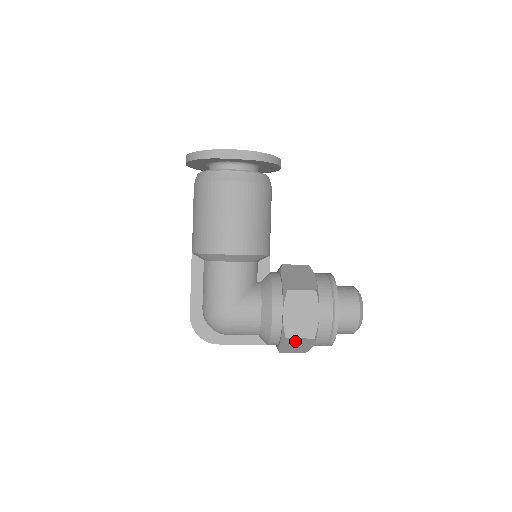
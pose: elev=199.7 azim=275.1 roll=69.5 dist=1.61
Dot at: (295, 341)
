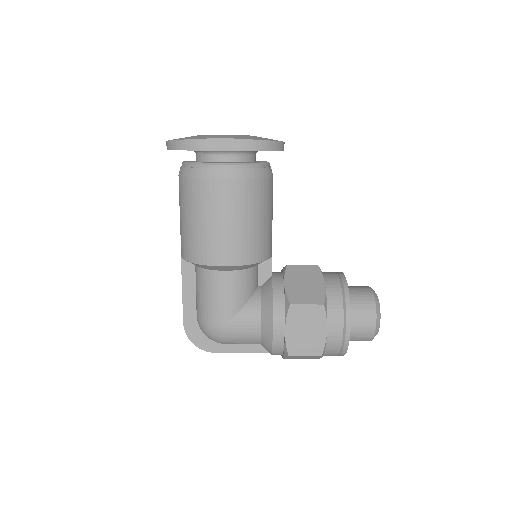
Dot at: occluded
